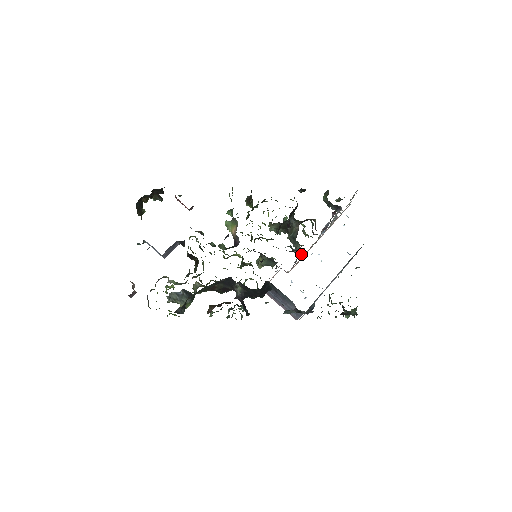
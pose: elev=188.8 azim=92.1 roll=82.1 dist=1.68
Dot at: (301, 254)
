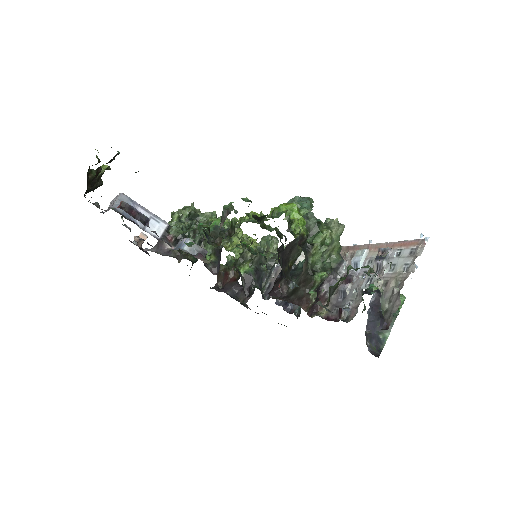
Dot at: occluded
